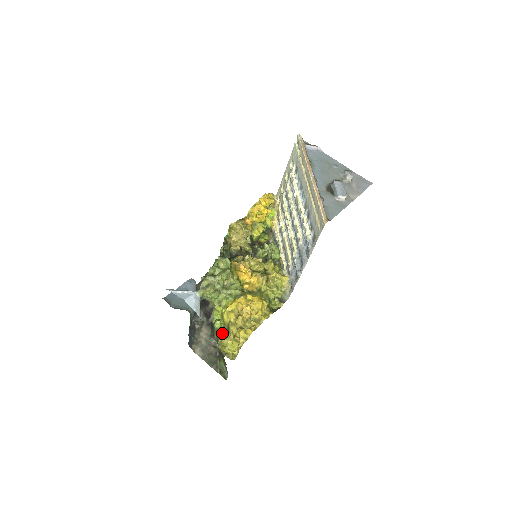
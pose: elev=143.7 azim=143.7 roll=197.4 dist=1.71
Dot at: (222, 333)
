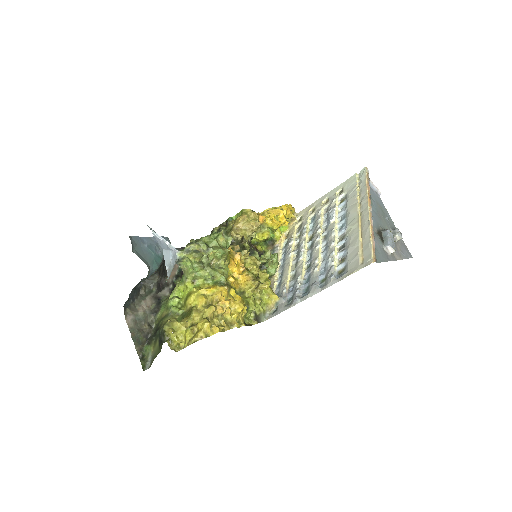
Dot at: (175, 314)
